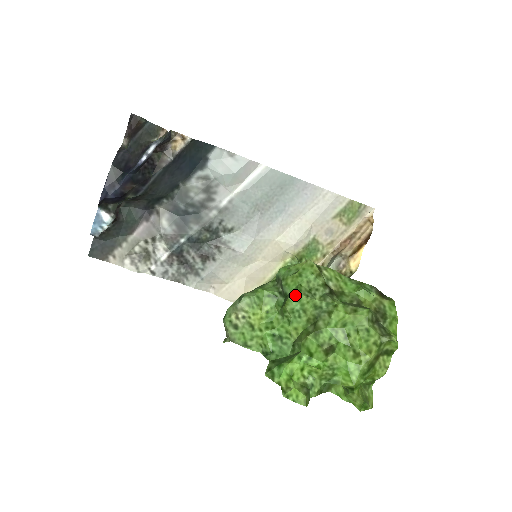
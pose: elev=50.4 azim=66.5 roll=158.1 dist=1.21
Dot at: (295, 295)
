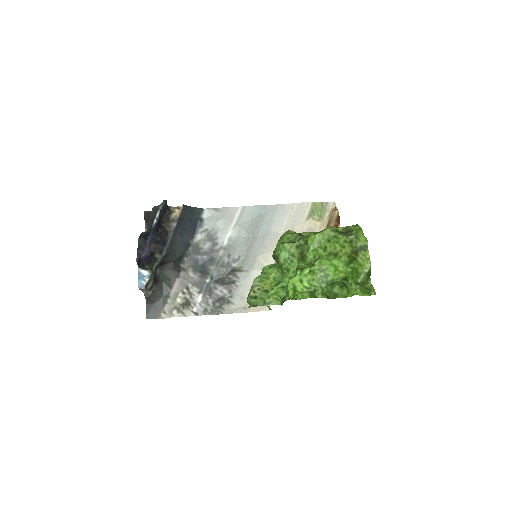
Dot at: (281, 248)
